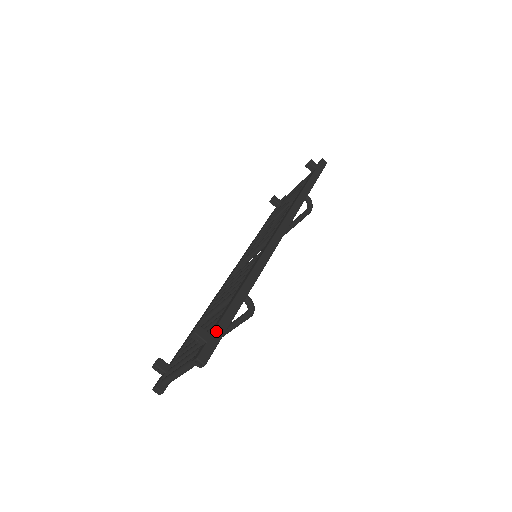
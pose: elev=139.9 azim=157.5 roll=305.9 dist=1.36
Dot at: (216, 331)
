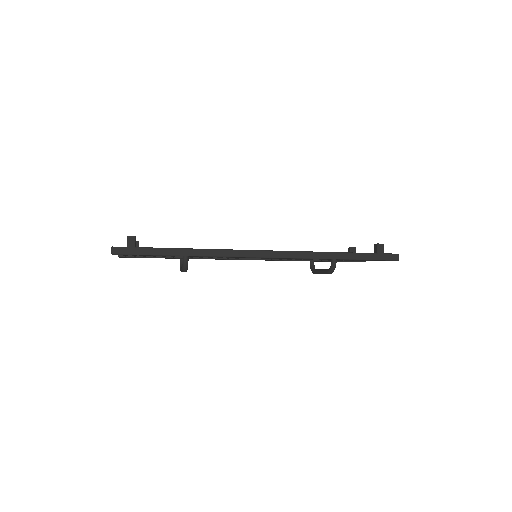
Dot at: (140, 249)
